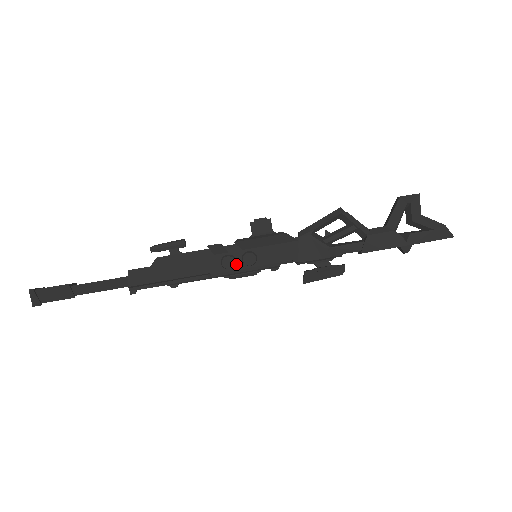
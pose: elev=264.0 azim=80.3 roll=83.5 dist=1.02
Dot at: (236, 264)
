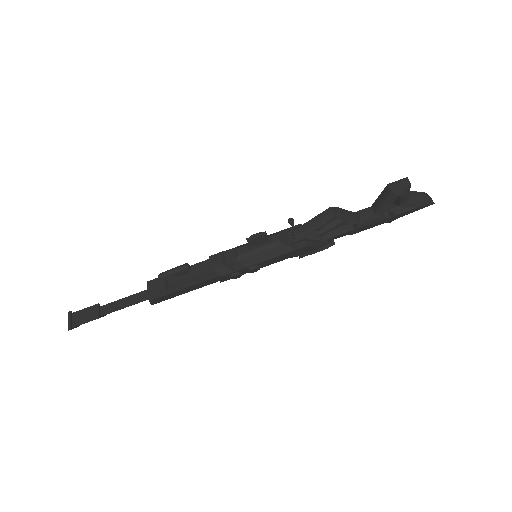
Dot at: (242, 273)
